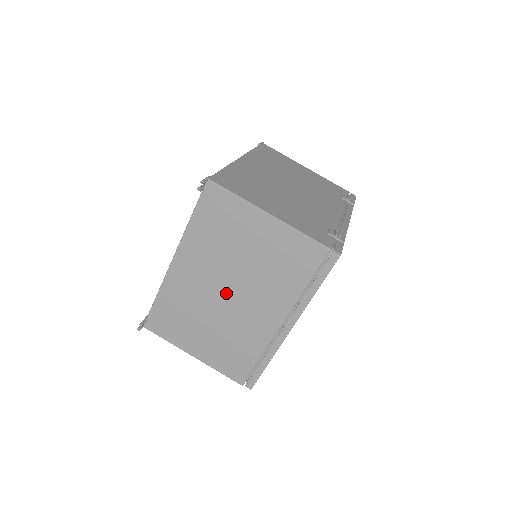
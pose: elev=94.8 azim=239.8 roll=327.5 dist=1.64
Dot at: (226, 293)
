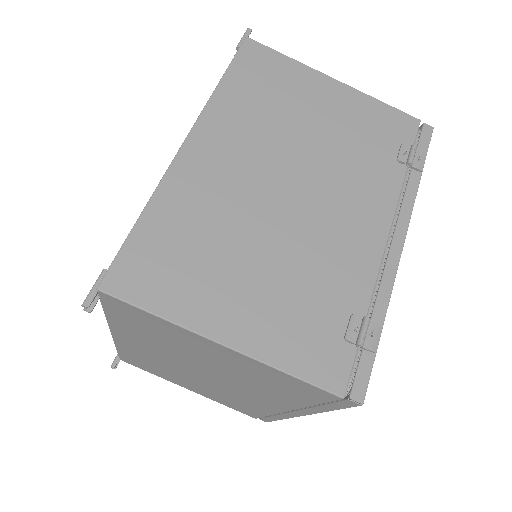
Dot at: (199, 374)
